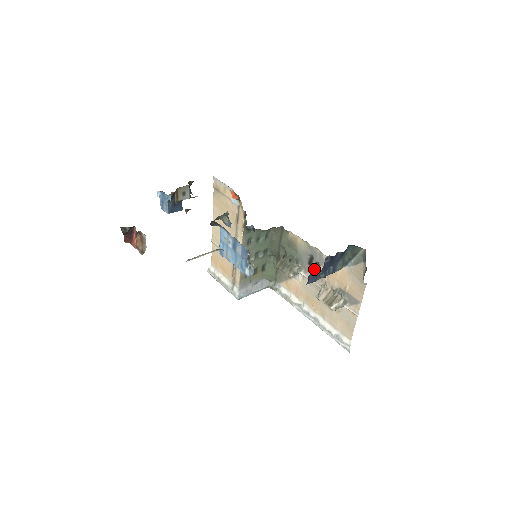
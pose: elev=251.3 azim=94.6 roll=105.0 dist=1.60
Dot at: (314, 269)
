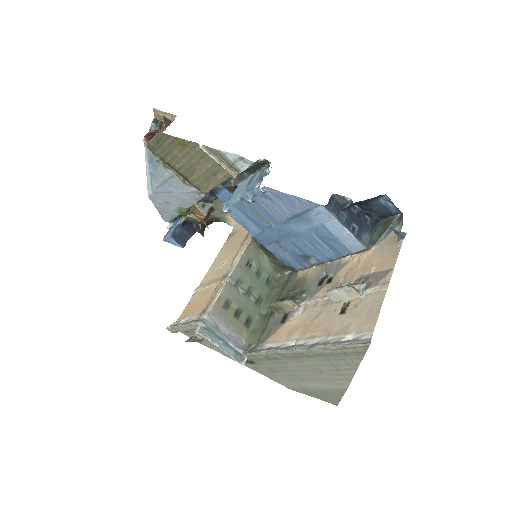
Dot at: (325, 285)
